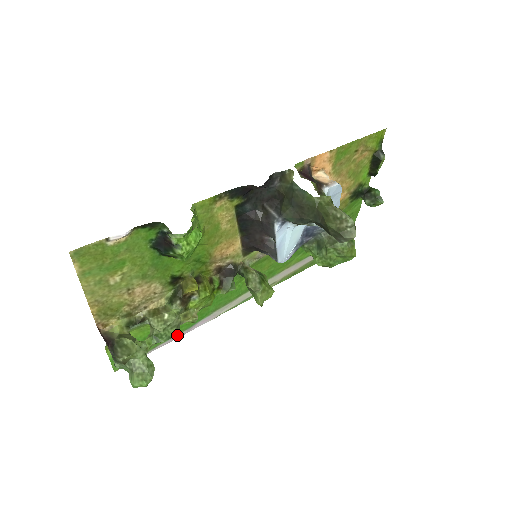
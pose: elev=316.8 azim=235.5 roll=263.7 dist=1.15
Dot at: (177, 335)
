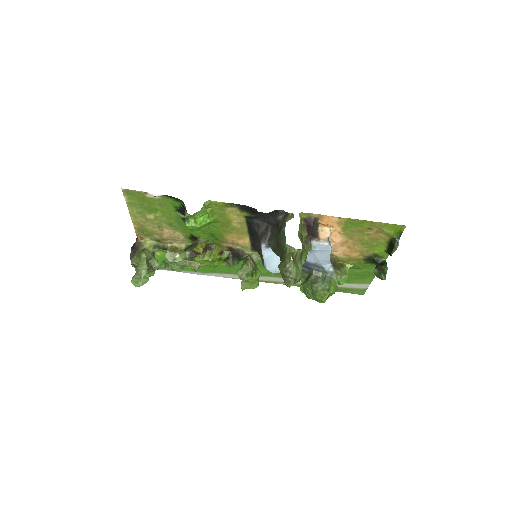
Dot at: (194, 272)
